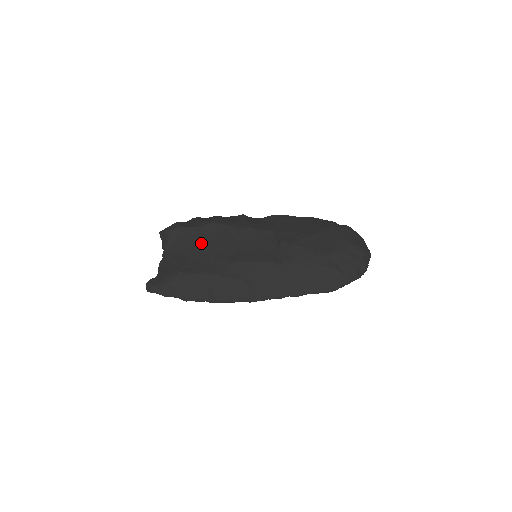
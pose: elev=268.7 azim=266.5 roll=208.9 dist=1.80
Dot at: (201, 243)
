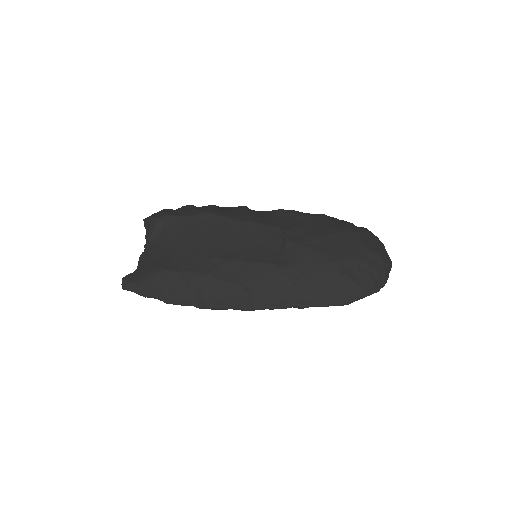
Dot at: (192, 236)
